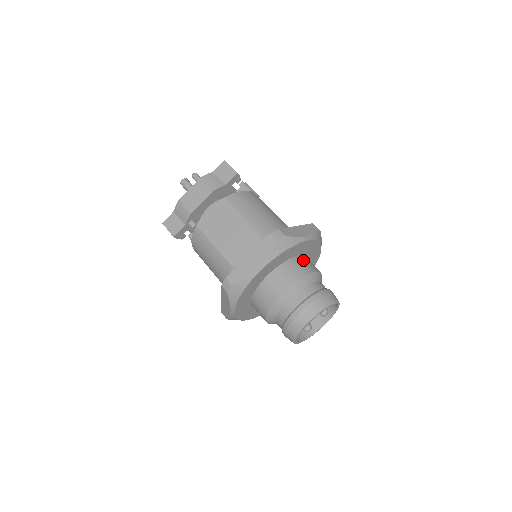
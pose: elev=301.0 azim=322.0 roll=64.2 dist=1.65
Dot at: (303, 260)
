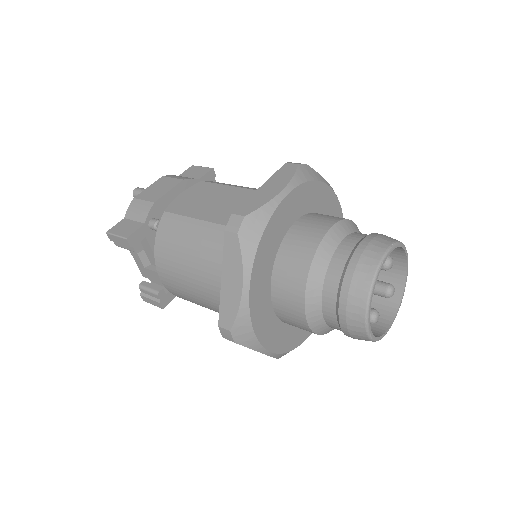
Dot at: occluded
